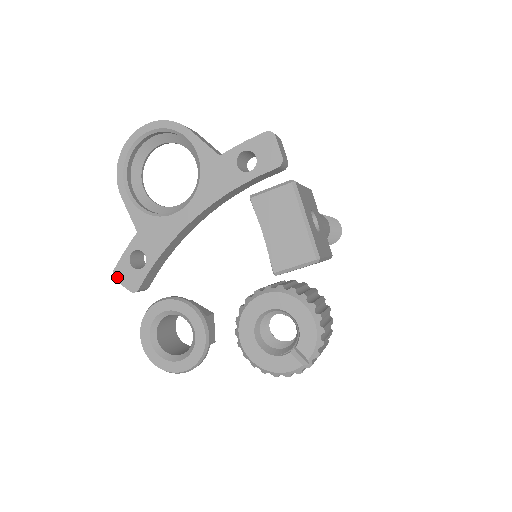
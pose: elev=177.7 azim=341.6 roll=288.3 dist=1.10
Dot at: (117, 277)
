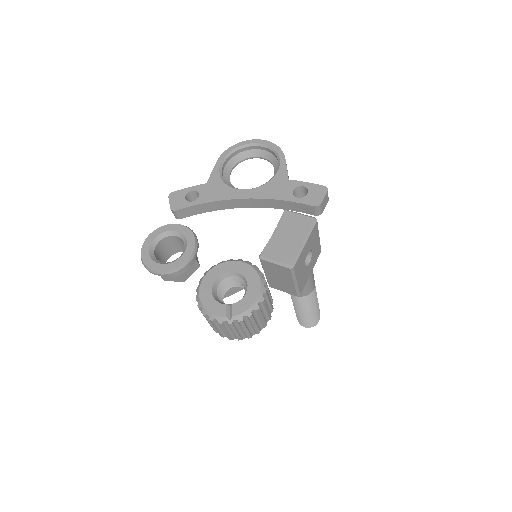
Dot at: (171, 196)
